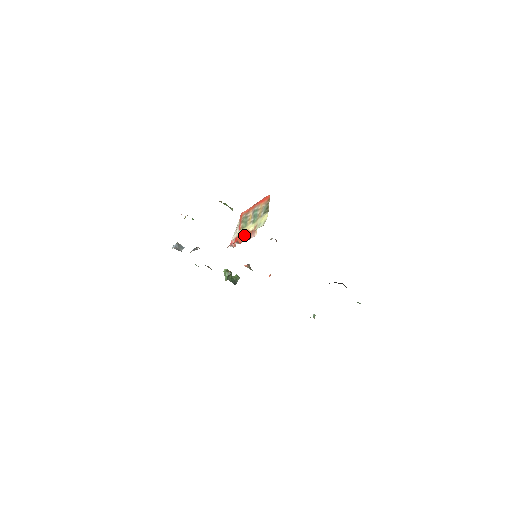
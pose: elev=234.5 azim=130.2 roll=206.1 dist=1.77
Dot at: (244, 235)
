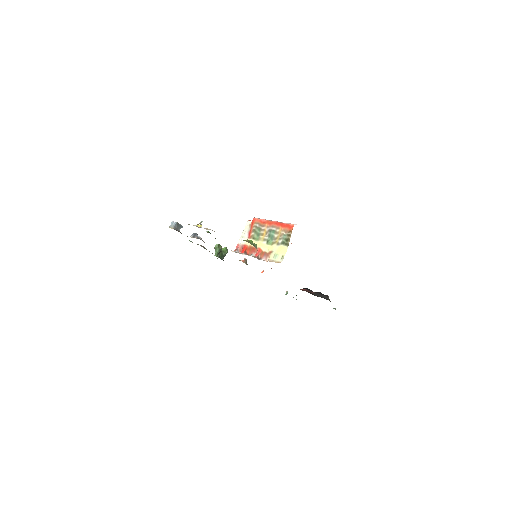
Dot at: (254, 250)
